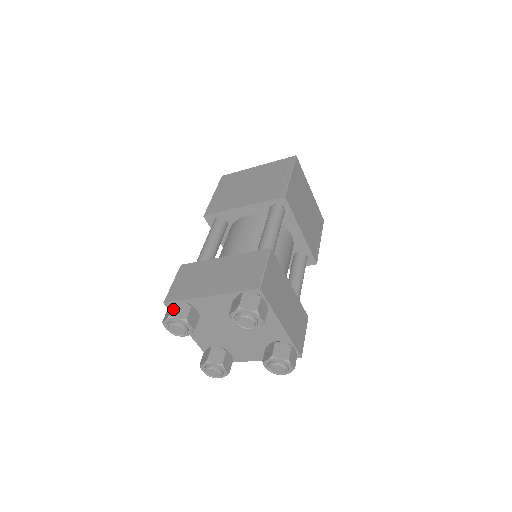
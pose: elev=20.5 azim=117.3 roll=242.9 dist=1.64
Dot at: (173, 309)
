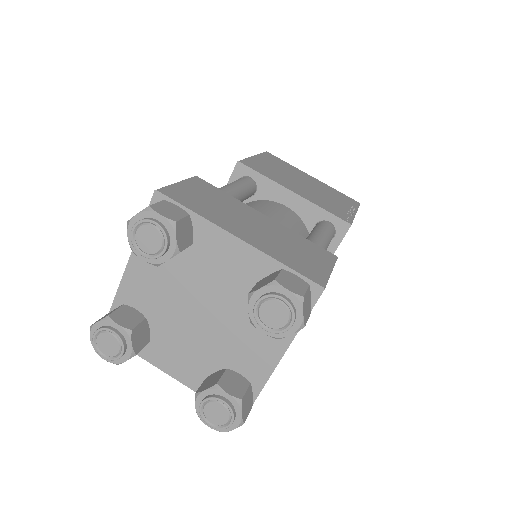
Dot at: (98, 320)
